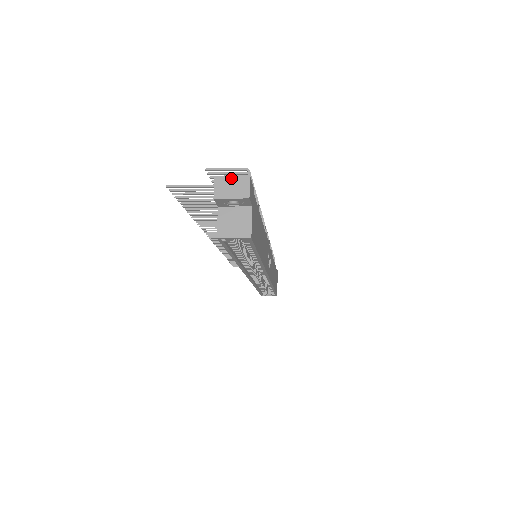
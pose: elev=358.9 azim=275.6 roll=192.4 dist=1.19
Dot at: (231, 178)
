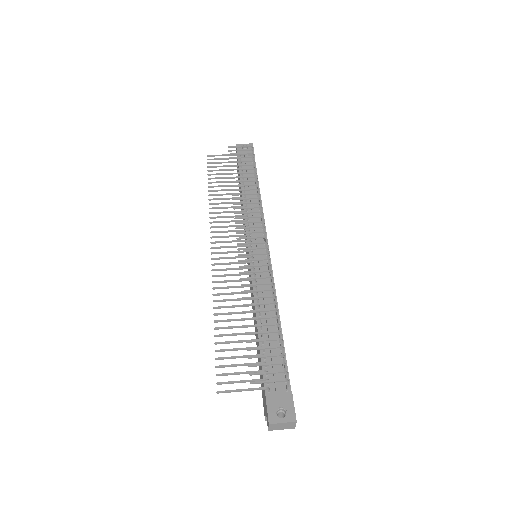
Dot at: (282, 424)
